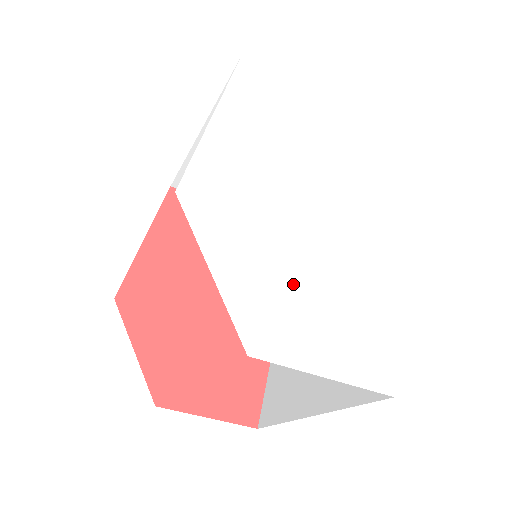
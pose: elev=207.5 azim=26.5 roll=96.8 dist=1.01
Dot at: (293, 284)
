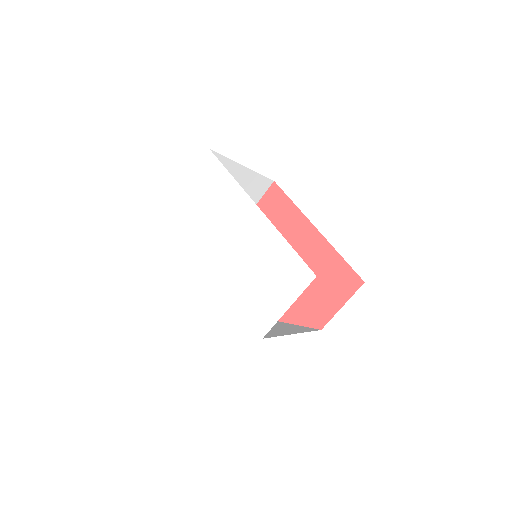
Dot at: (248, 294)
